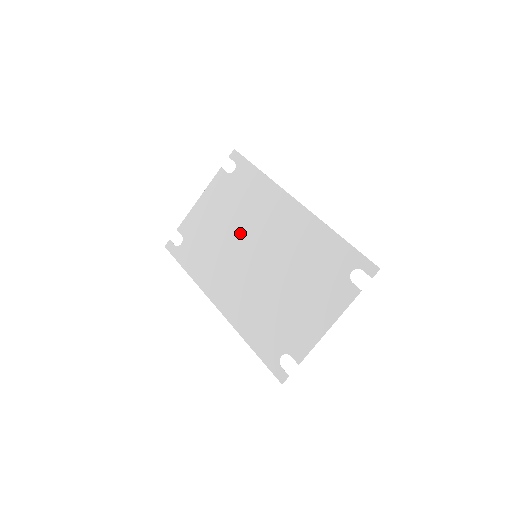
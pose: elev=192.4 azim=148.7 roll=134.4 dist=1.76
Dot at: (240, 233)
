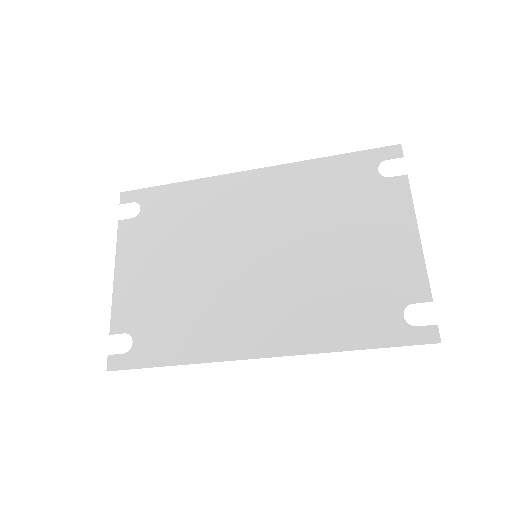
Dot at: (211, 254)
